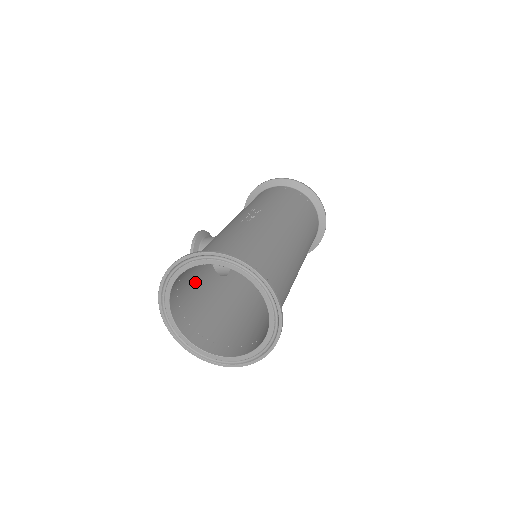
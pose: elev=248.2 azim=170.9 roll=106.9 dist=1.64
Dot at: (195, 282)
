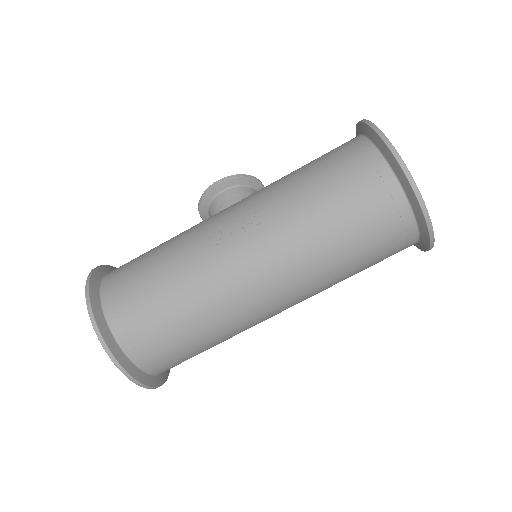
Dot at: occluded
